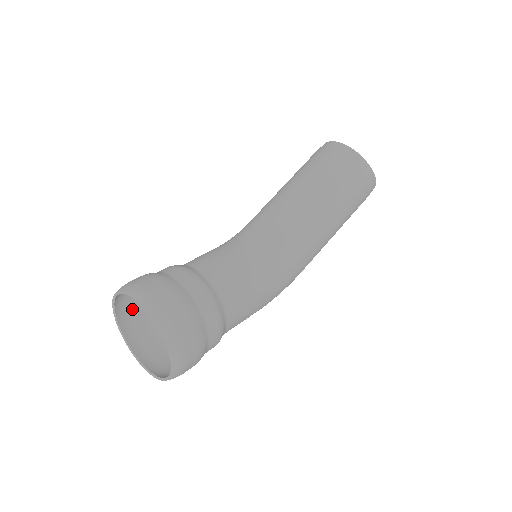
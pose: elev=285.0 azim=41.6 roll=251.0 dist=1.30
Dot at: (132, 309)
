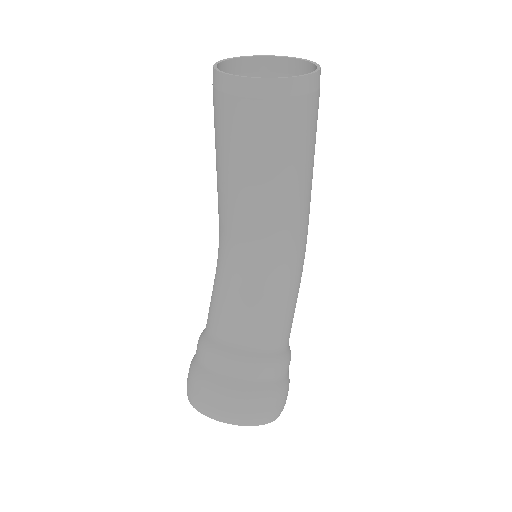
Dot at: occluded
